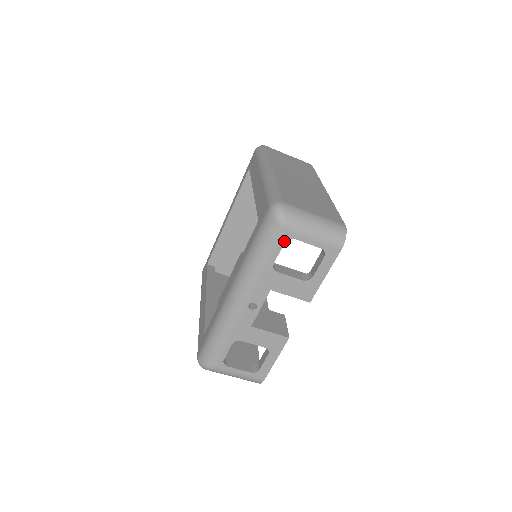
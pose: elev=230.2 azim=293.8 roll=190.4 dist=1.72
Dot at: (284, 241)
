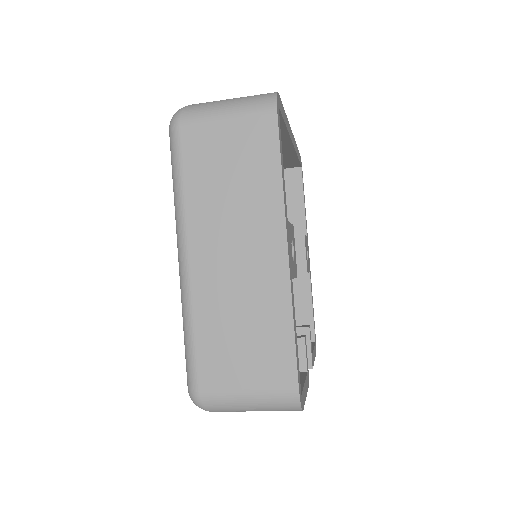
Dot at: occluded
